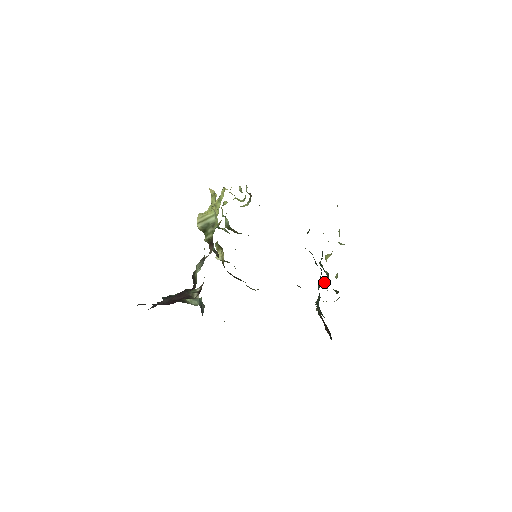
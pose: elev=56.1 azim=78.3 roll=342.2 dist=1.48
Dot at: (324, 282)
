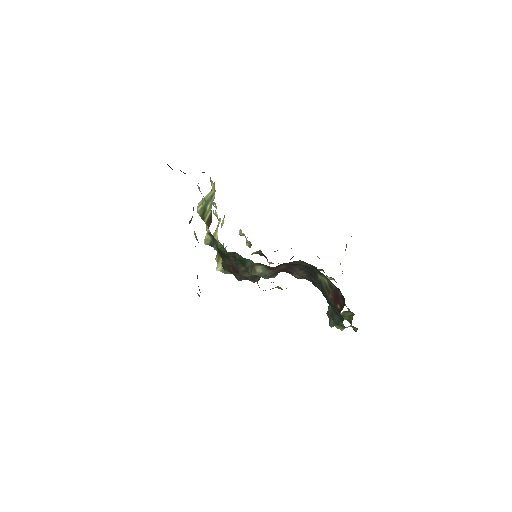
Dot at: occluded
